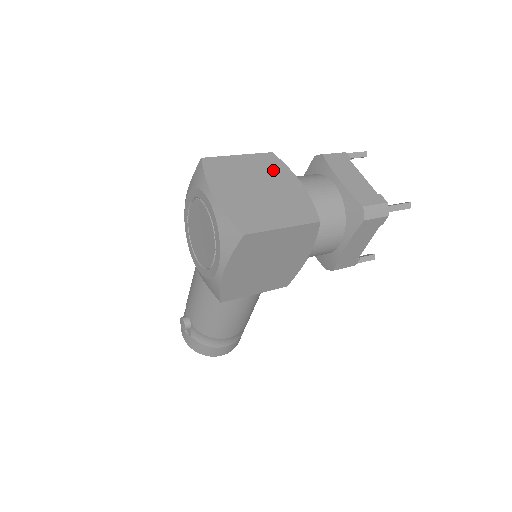
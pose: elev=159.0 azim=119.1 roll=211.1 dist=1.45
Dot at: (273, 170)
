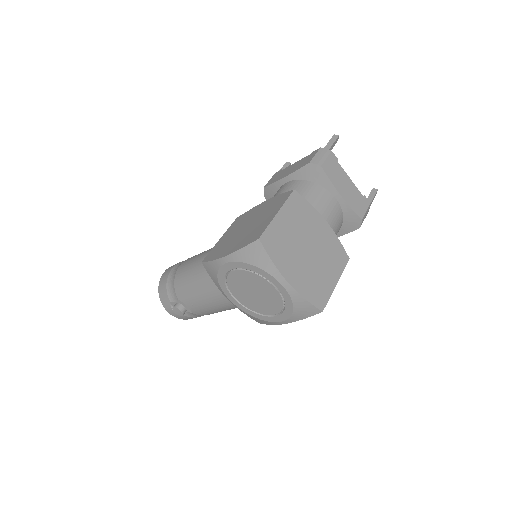
Dot at: (305, 216)
